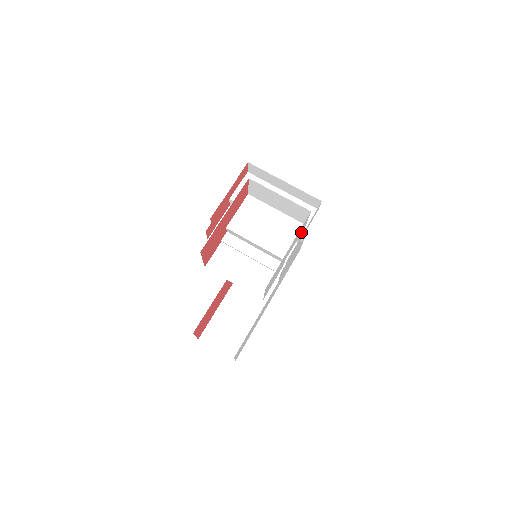
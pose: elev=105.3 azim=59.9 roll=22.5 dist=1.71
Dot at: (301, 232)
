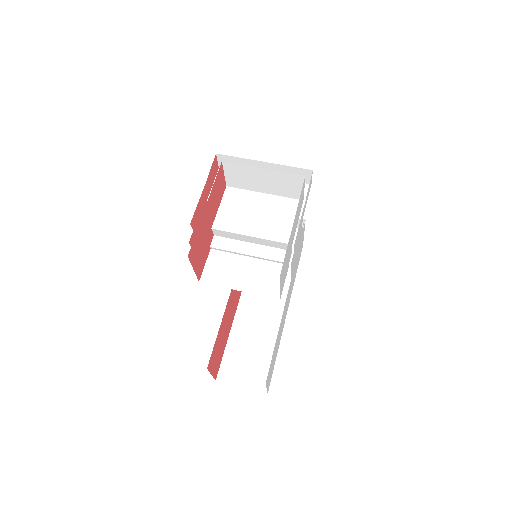
Dot at: (300, 209)
